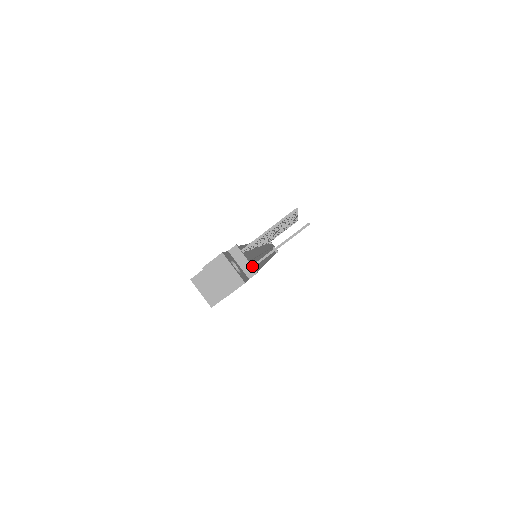
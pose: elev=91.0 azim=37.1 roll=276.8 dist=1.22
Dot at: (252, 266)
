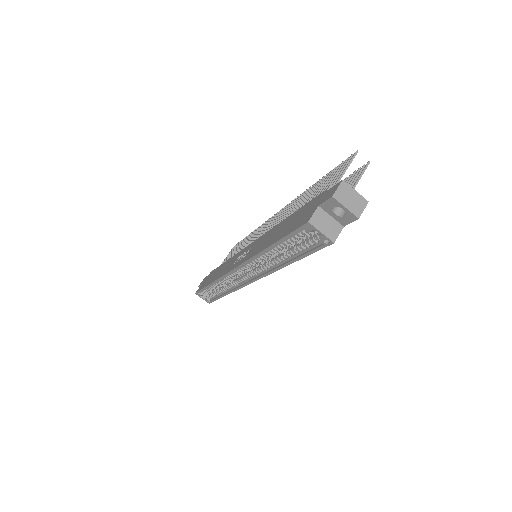
Dot at: occluded
